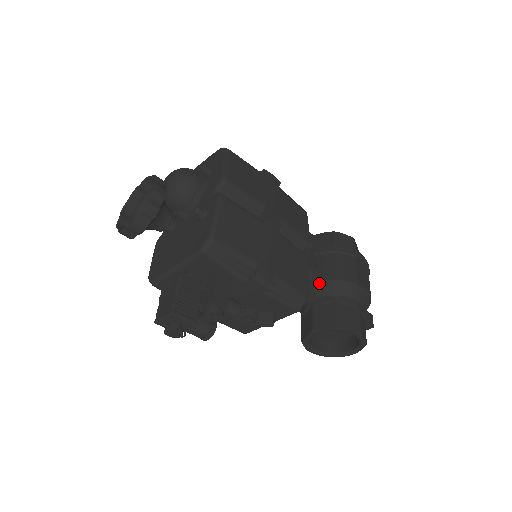
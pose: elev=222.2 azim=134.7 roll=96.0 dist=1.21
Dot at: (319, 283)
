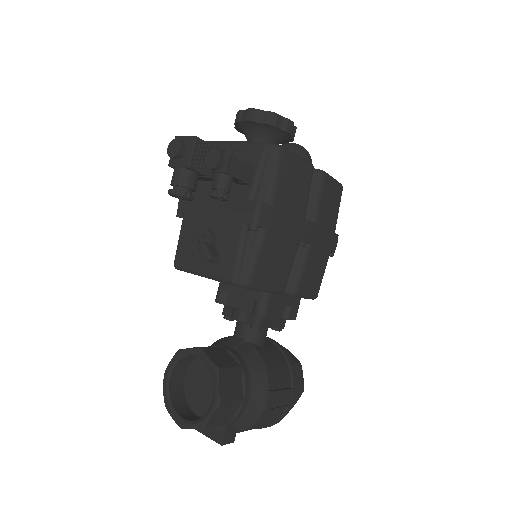
Dot at: (250, 345)
